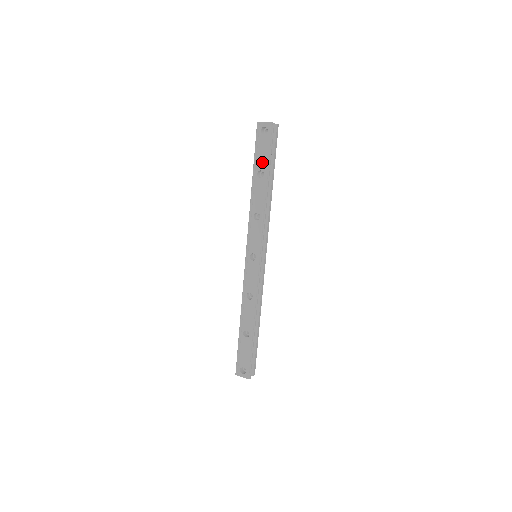
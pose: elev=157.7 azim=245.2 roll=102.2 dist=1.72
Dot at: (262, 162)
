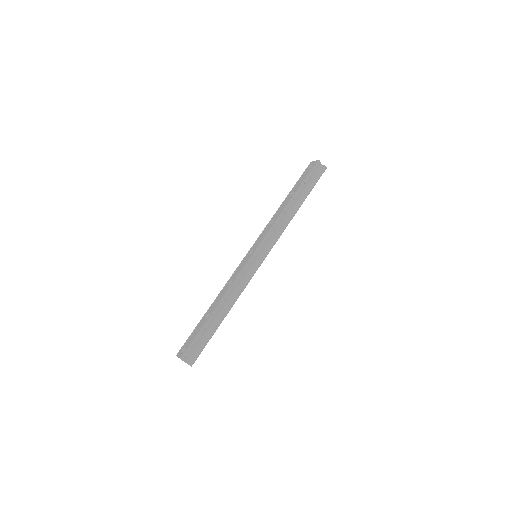
Dot at: (298, 185)
